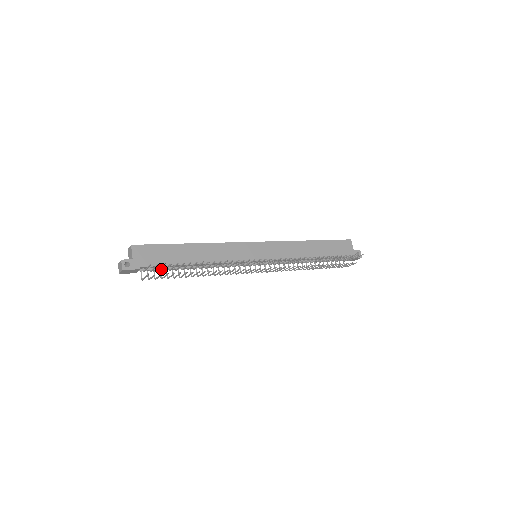
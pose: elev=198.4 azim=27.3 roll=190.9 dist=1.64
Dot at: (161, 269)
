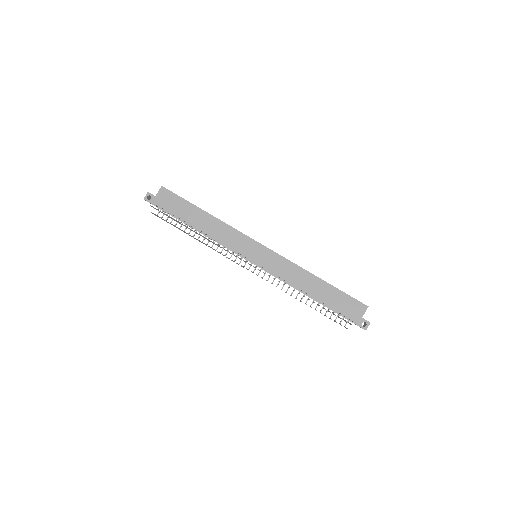
Dot at: (173, 216)
